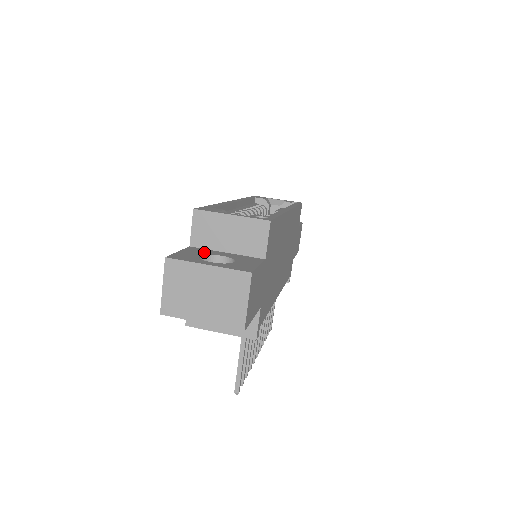
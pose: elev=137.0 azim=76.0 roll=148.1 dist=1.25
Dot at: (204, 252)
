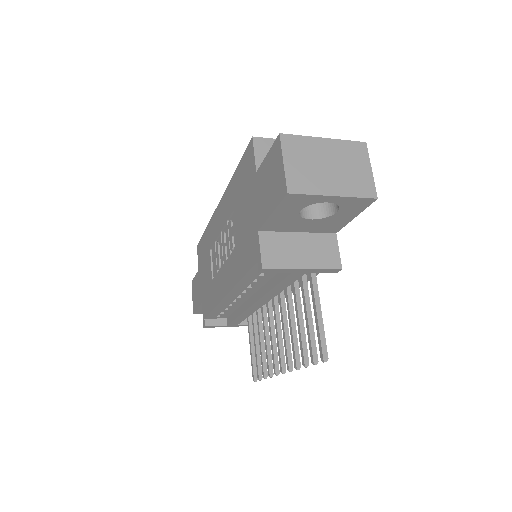
Dot at: occluded
